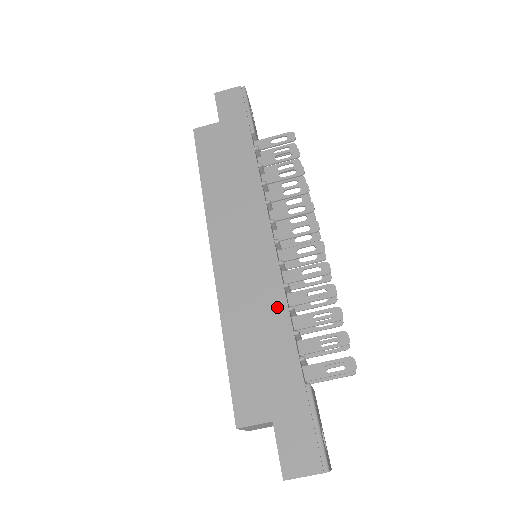
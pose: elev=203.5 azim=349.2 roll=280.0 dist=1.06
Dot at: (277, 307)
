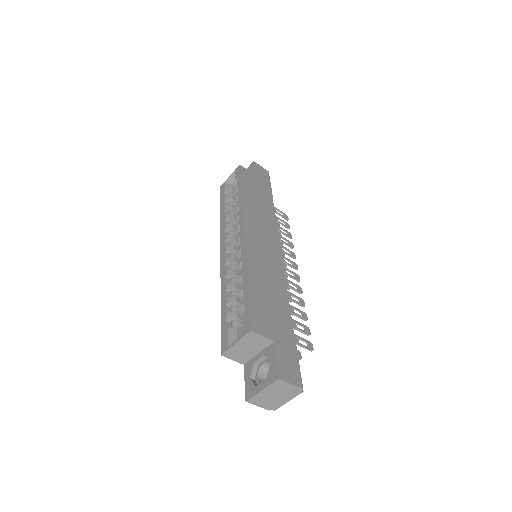
Dot at: (281, 285)
